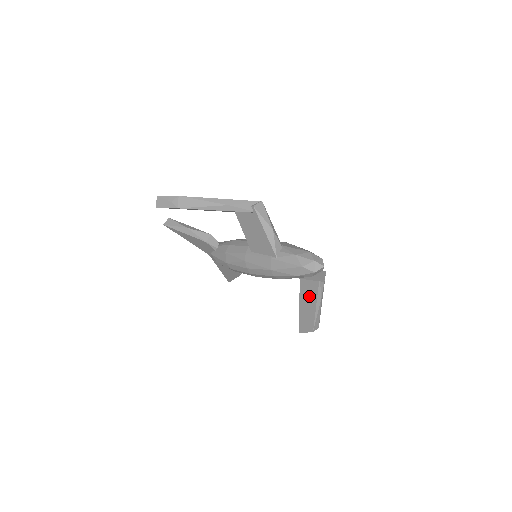
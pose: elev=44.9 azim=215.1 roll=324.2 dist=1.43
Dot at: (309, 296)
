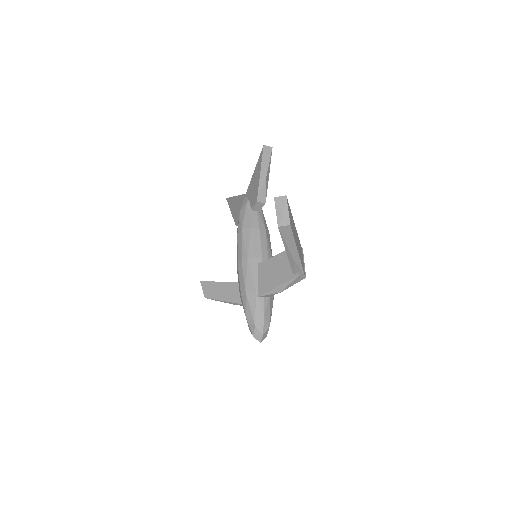
Dot at: (235, 294)
